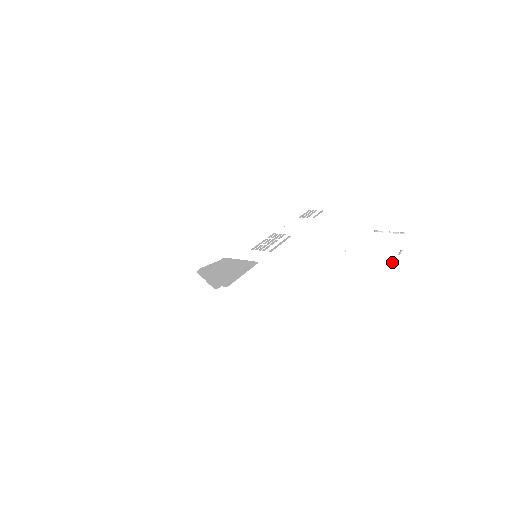
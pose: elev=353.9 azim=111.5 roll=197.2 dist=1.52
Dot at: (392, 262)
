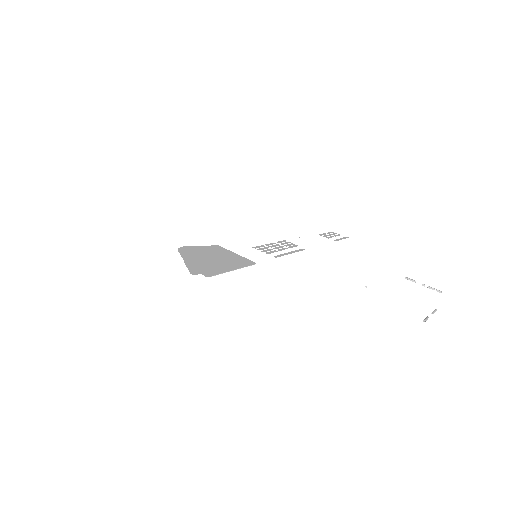
Dot at: occluded
